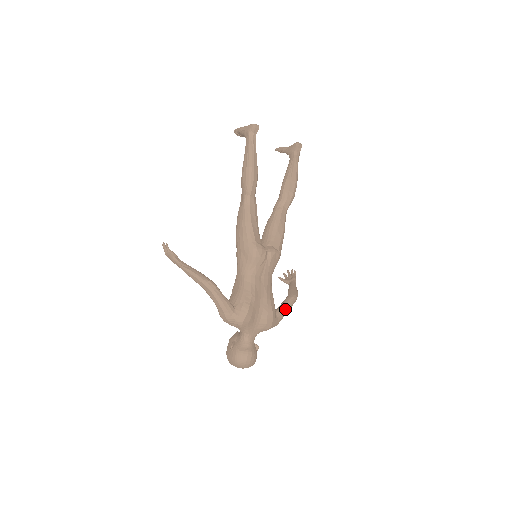
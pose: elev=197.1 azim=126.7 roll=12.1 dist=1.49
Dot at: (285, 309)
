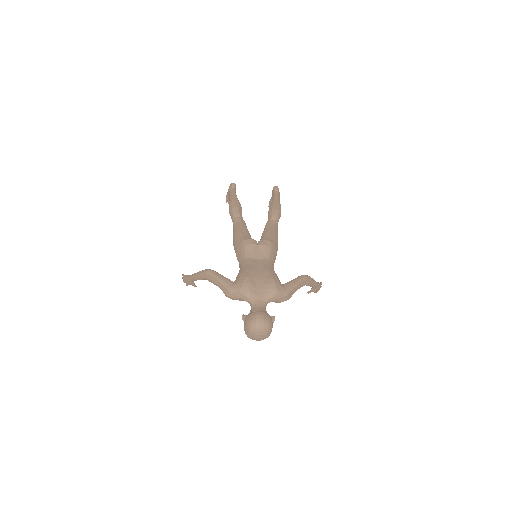
Dot at: (293, 282)
